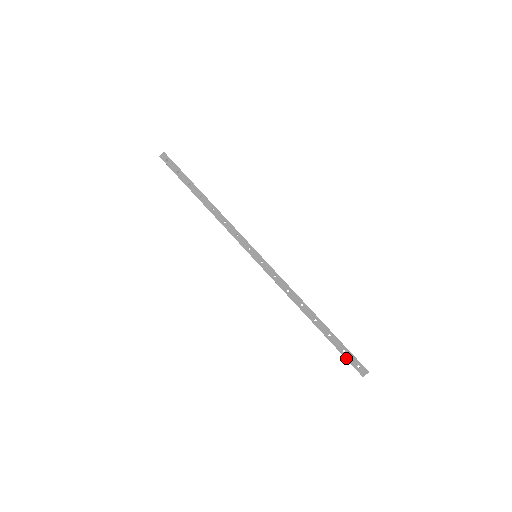
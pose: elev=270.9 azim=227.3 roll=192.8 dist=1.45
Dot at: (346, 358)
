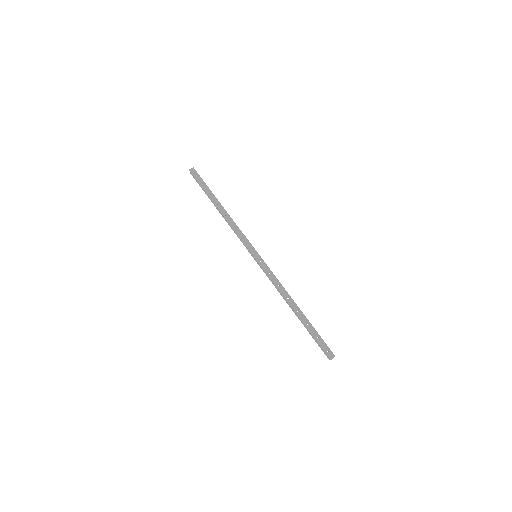
Dot at: (319, 343)
